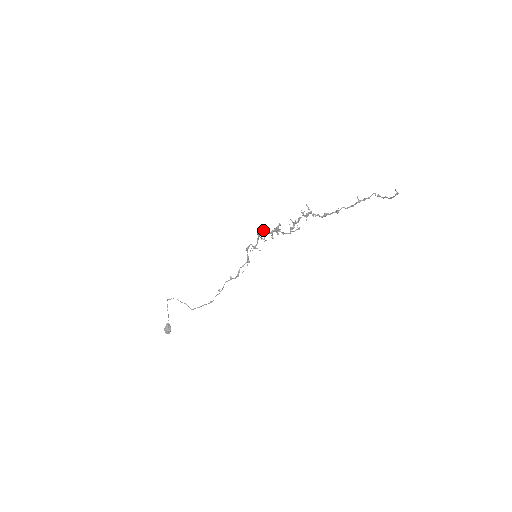
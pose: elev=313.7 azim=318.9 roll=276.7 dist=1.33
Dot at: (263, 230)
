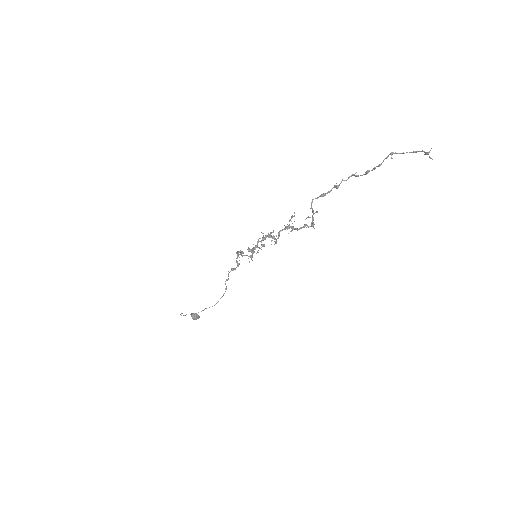
Dot at: occluded
